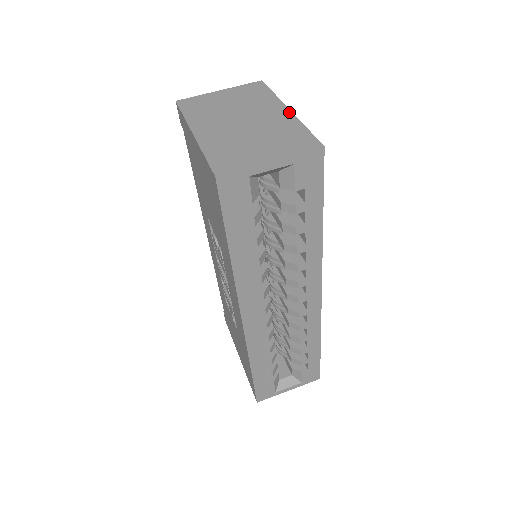
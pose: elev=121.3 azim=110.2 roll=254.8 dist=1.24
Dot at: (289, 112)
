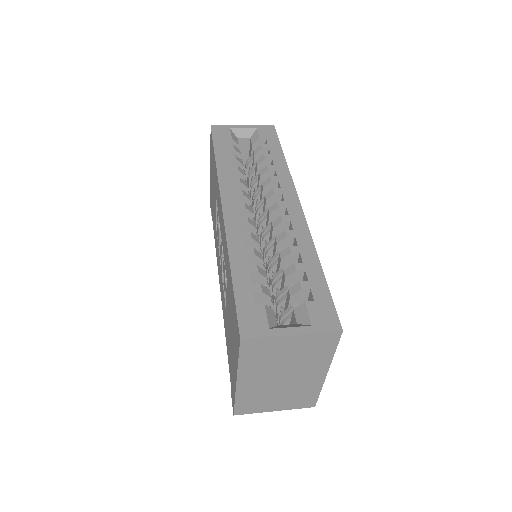
Dot at: occluded
